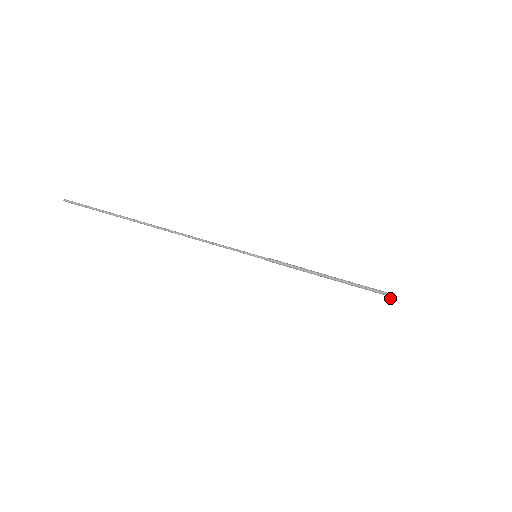
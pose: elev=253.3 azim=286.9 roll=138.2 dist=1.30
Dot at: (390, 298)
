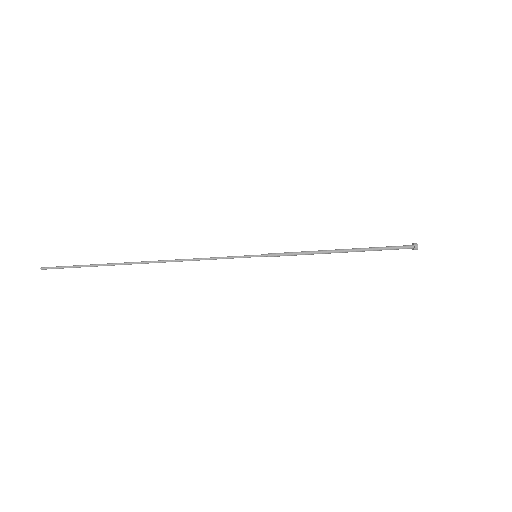
Dot at: (415, 247)
